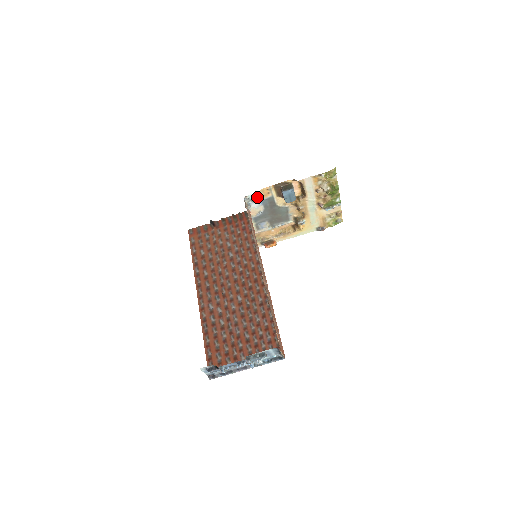
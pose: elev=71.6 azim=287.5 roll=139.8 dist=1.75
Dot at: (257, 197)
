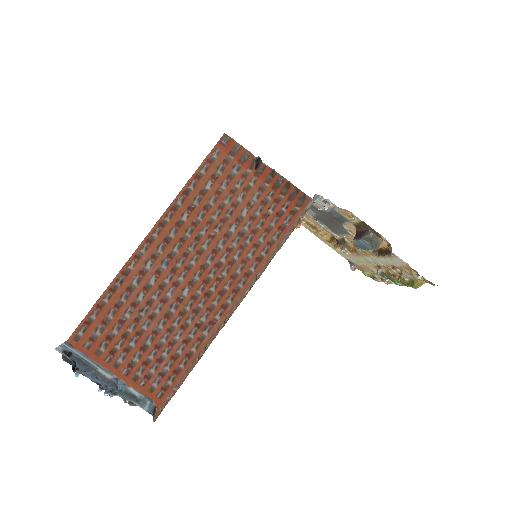
Dot at: occluded
